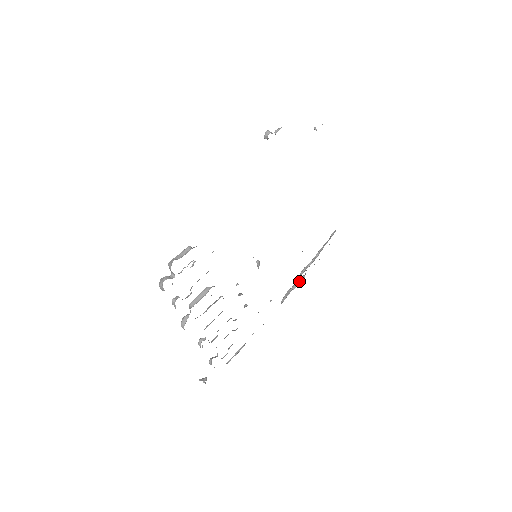
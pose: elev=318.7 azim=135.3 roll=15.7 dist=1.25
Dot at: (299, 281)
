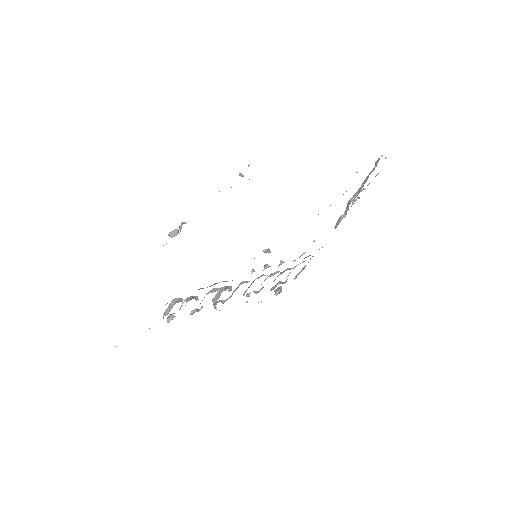
Dot at: (354, 201)
